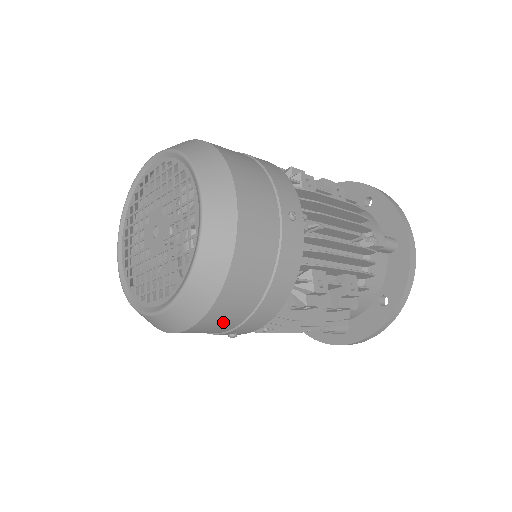
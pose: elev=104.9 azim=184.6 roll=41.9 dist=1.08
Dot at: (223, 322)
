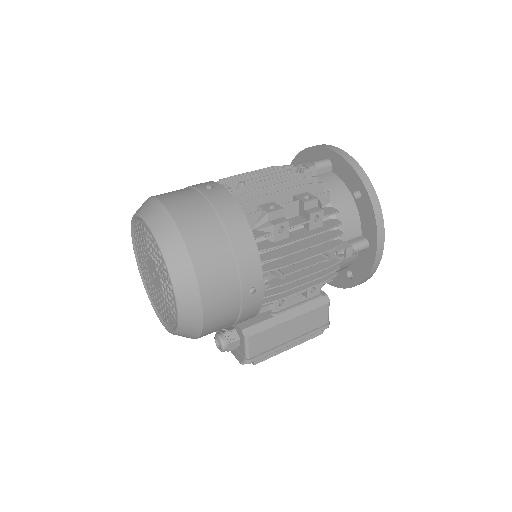
Dot at: (220, 274)
